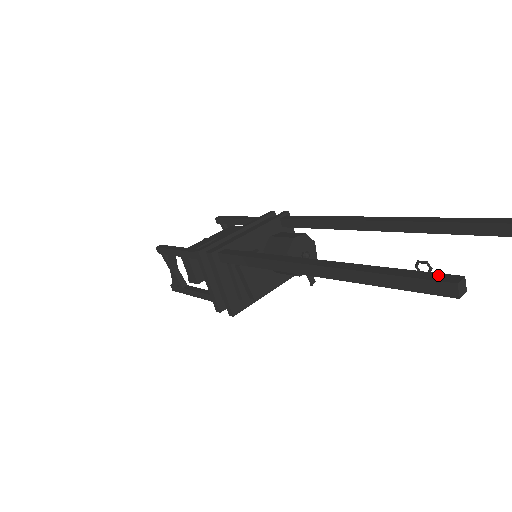
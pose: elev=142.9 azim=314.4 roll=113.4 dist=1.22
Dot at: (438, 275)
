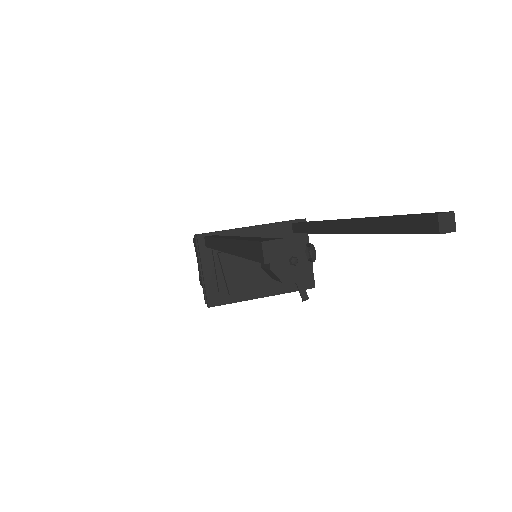
Dot at: (267, 238)
